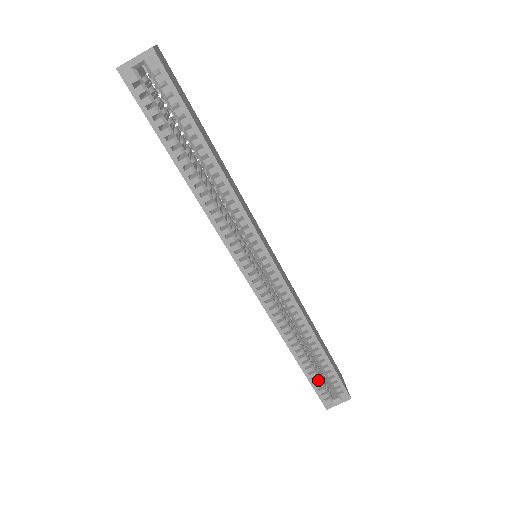
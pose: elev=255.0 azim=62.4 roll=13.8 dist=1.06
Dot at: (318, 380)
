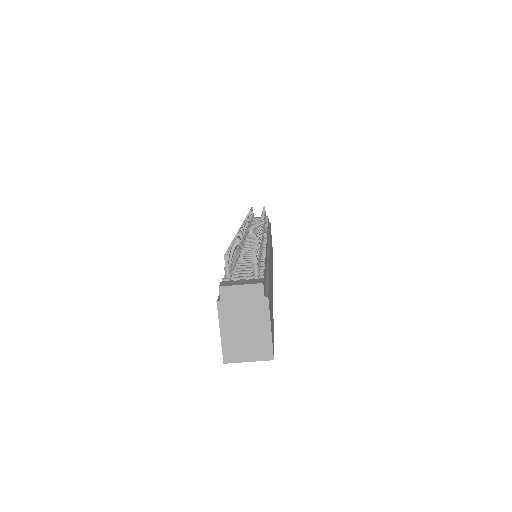
Dot at: occluded
